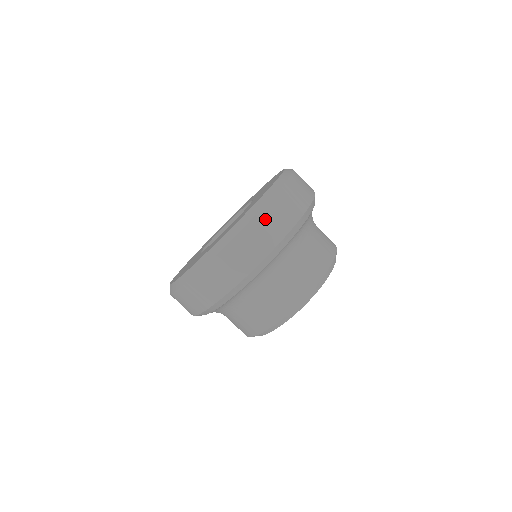
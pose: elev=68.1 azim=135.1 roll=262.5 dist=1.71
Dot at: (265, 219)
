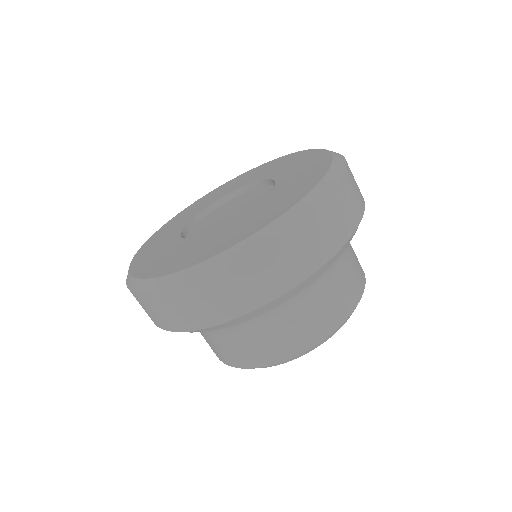
Dot at: (284, 249)
